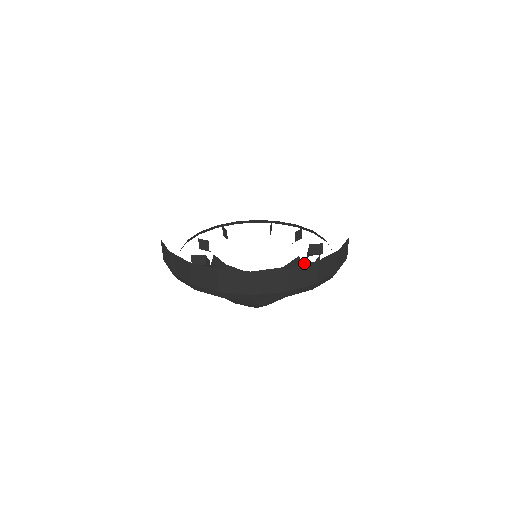
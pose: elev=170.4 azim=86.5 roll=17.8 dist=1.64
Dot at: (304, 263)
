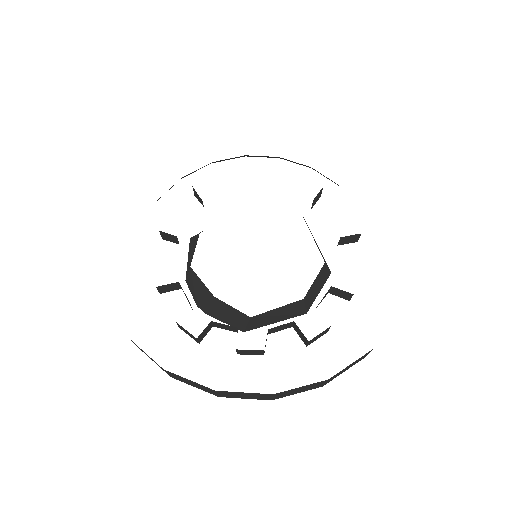
Dot at: (336, 290)
